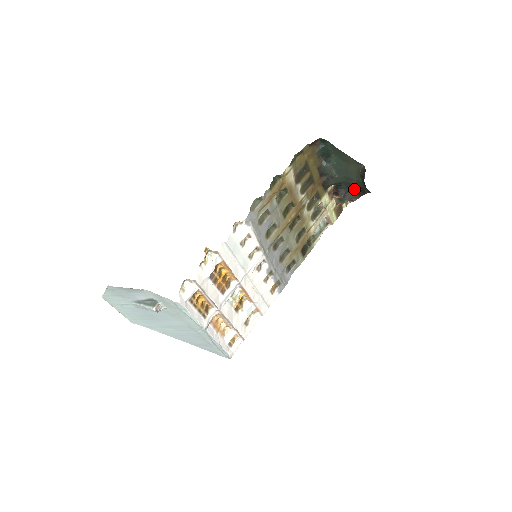
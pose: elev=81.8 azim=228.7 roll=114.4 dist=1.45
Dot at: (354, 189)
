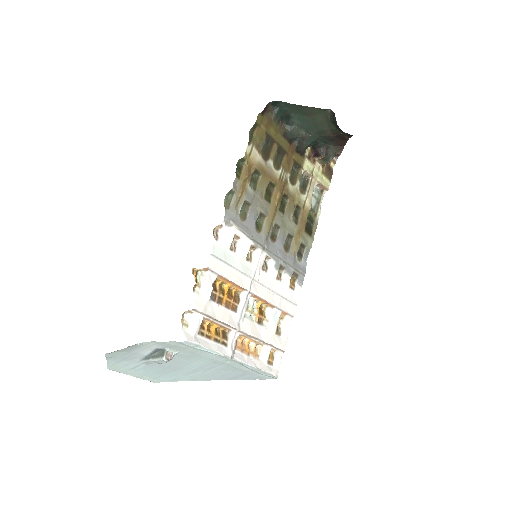
Dot at: (333, 141)
